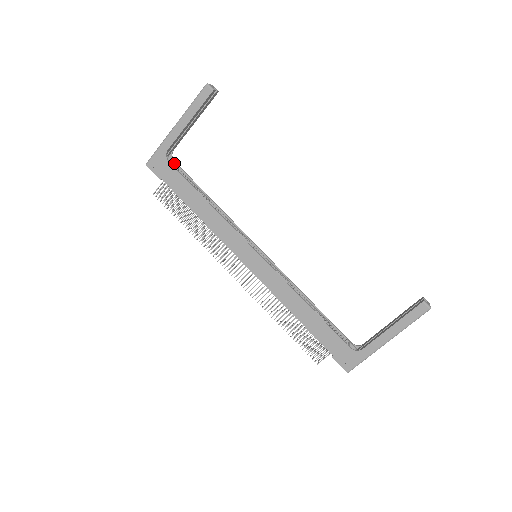
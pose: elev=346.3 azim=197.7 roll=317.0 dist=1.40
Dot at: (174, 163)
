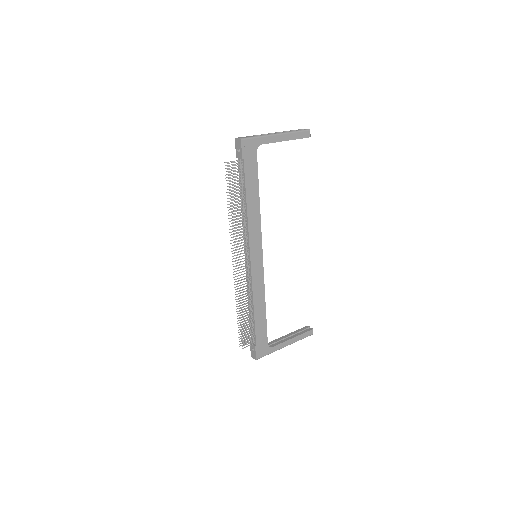
Dot at: occluded
